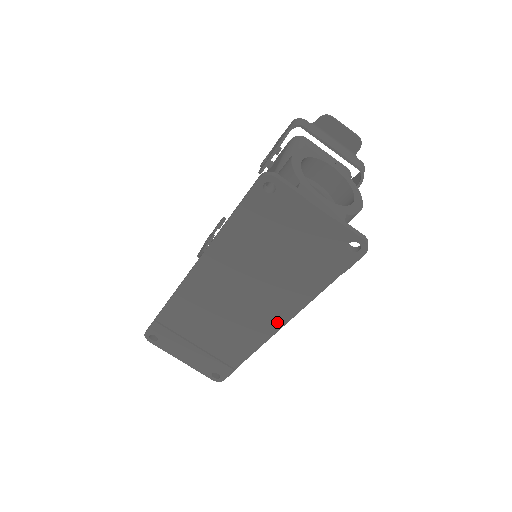
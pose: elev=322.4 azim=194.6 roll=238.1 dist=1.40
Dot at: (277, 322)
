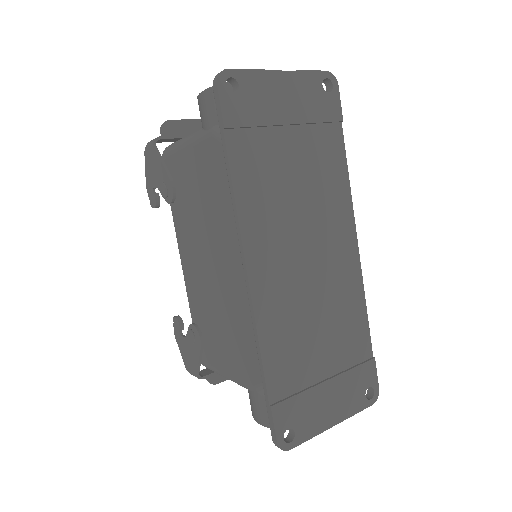
Dot at: (350, 243)
